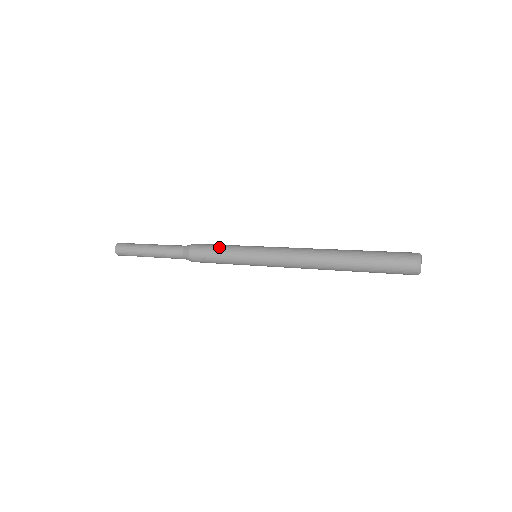
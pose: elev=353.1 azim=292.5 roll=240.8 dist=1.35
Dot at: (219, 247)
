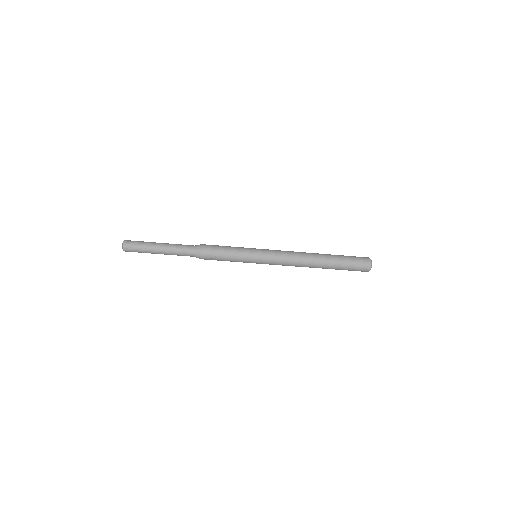
Dot at: (228, 248)
